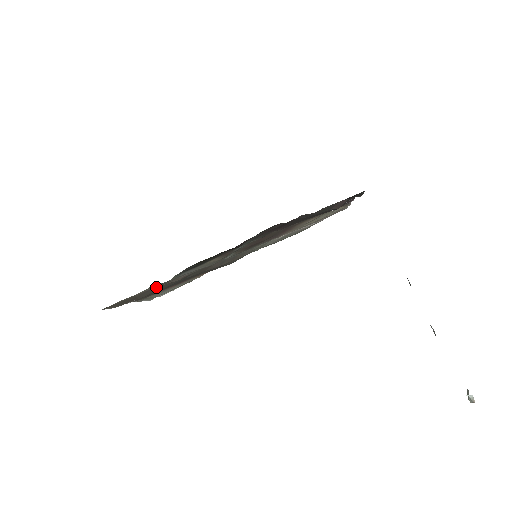
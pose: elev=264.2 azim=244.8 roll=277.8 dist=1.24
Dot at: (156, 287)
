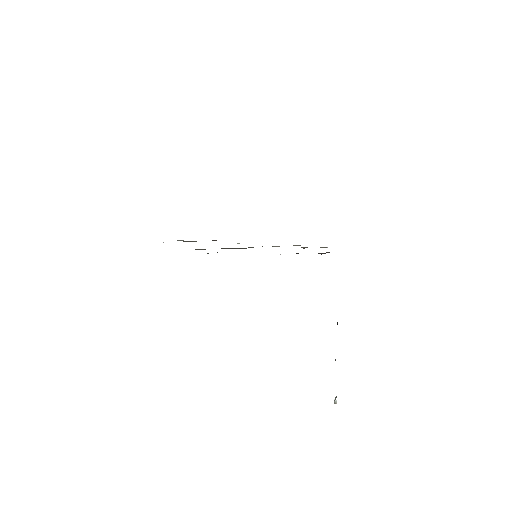
Dot at: occluded
